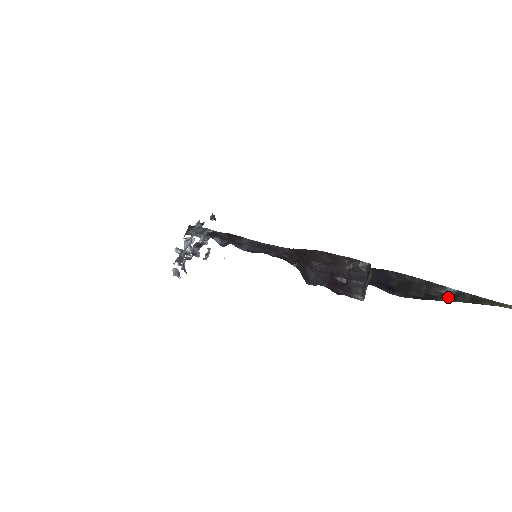
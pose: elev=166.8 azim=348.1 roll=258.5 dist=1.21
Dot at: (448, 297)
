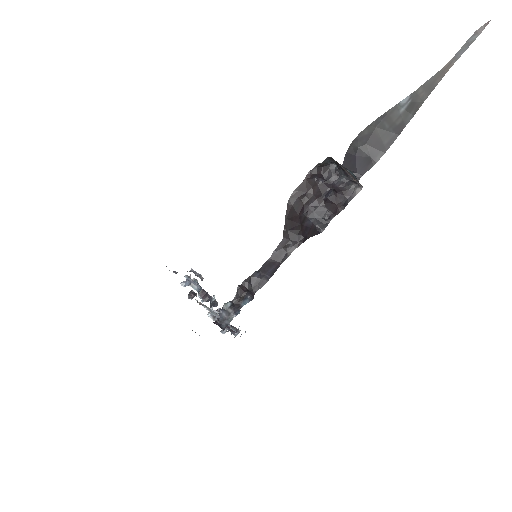
Dot at: (410, 111)
